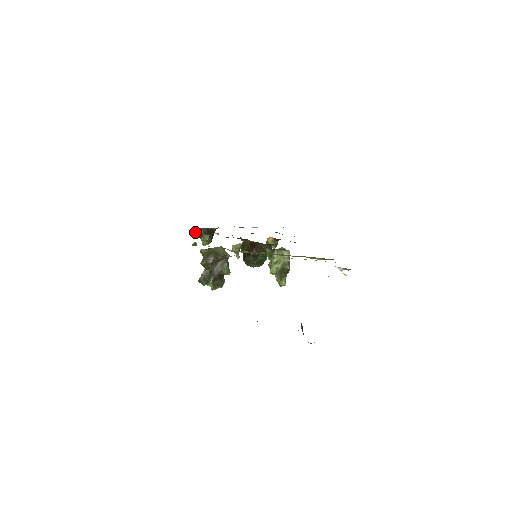
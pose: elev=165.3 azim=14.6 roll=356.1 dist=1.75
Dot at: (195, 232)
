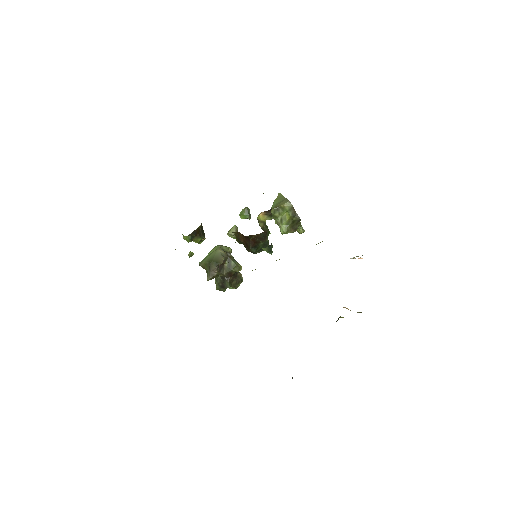
Dot at: (183, 238)
